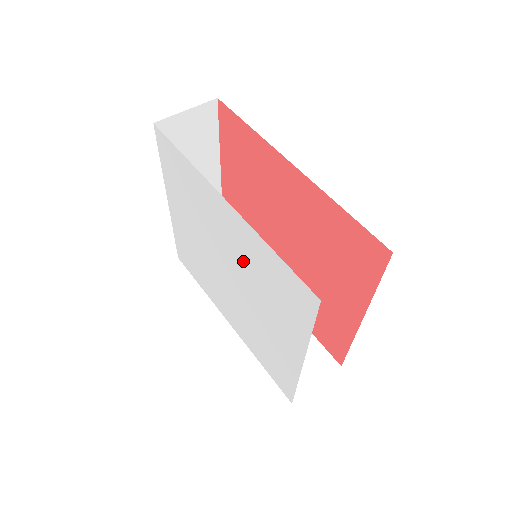
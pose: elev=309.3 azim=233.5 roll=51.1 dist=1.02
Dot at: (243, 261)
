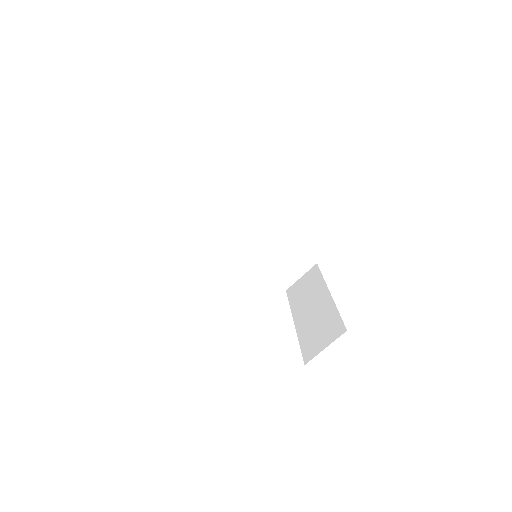
Dot at: occluded
